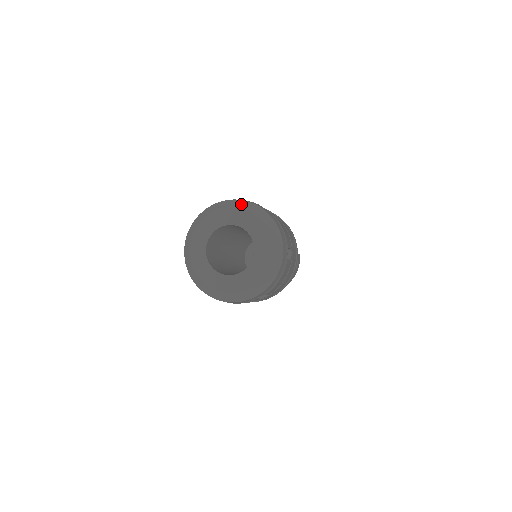
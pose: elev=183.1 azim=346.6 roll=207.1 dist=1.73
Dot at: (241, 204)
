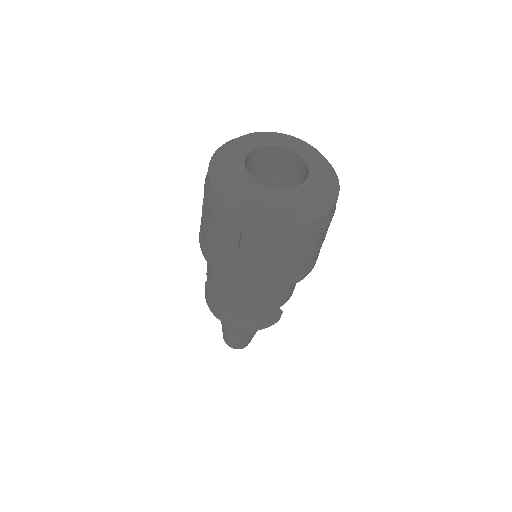
Dot at: occluded
